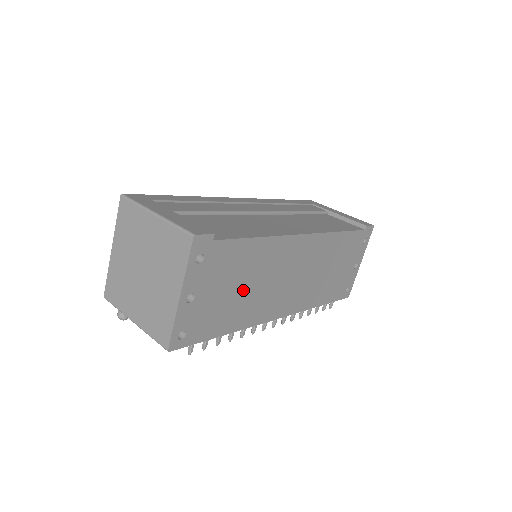
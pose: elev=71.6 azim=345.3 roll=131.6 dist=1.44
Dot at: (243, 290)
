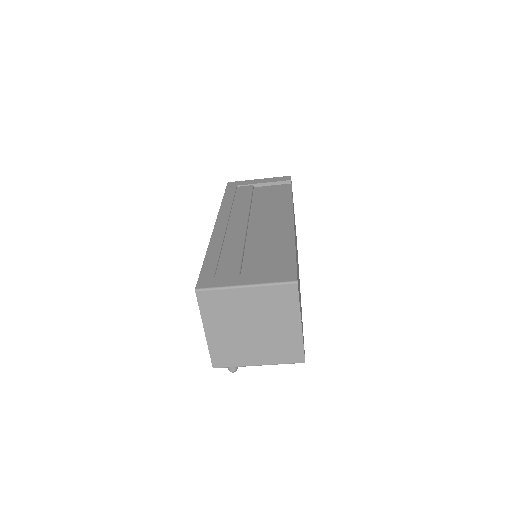
Dot at: occluded
